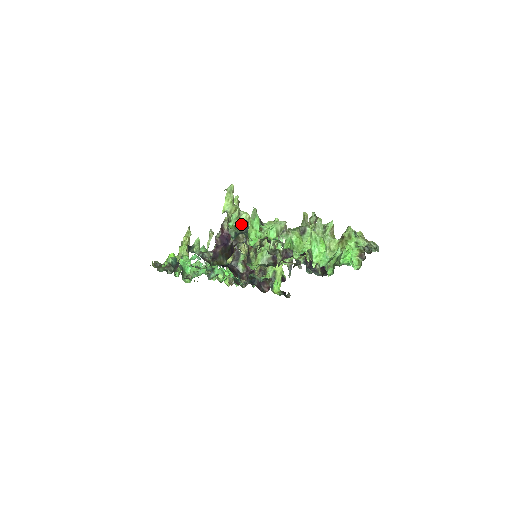
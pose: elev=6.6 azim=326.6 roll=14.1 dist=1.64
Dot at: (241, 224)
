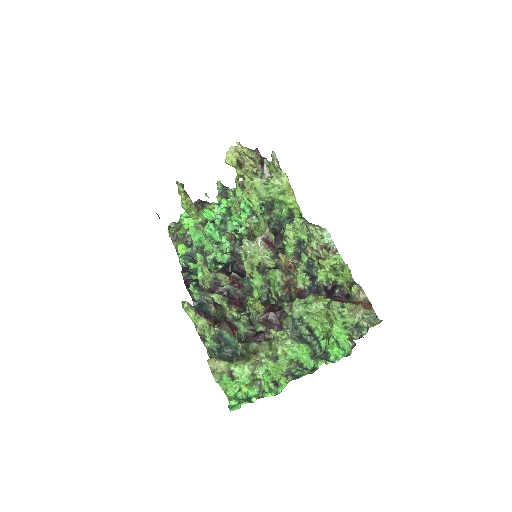
Dot at: (217, 341)
